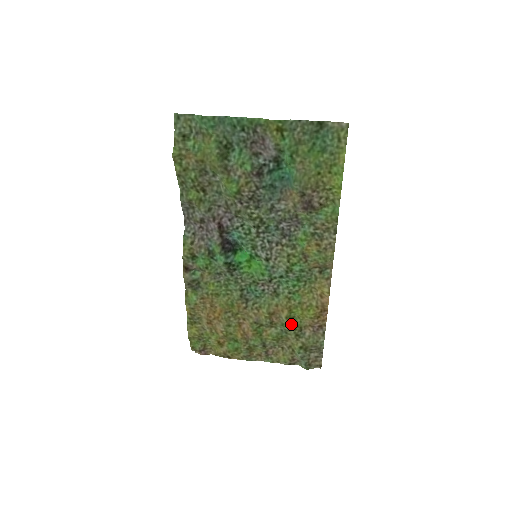
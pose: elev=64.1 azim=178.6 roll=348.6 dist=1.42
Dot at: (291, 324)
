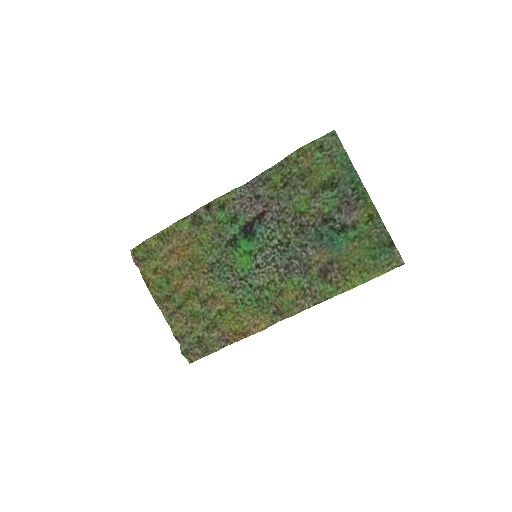
Dot at: (215, 317)
